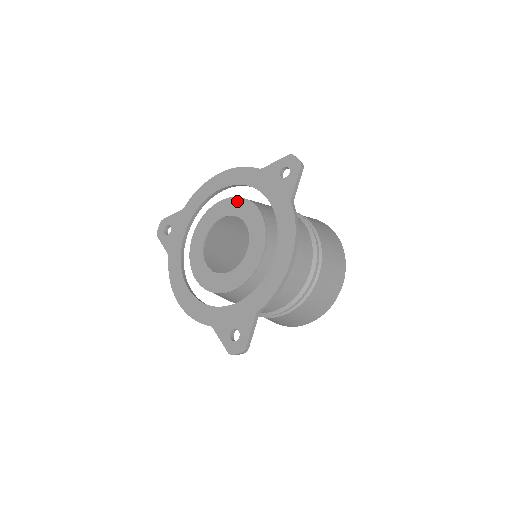
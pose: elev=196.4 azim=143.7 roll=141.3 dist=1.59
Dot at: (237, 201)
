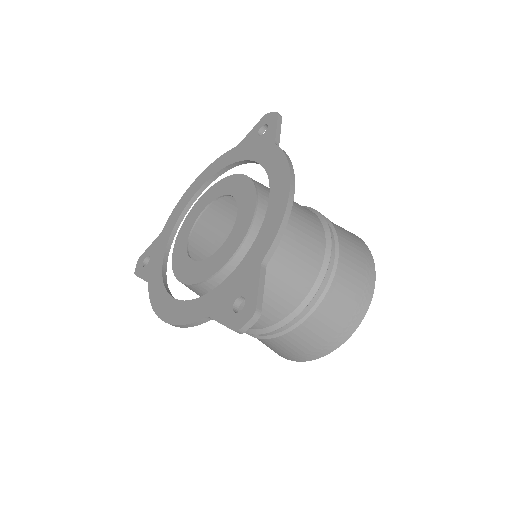
Dot at: (218, 185)
